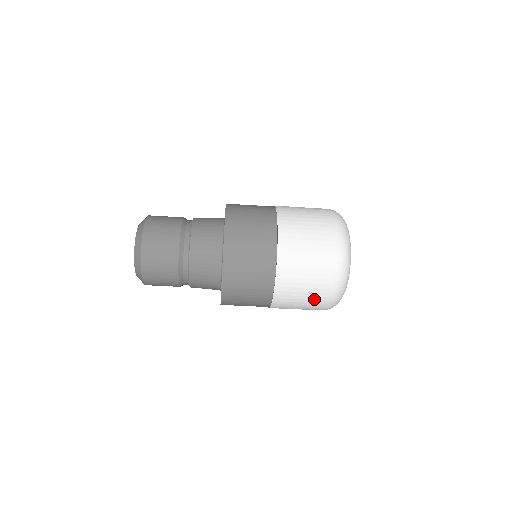
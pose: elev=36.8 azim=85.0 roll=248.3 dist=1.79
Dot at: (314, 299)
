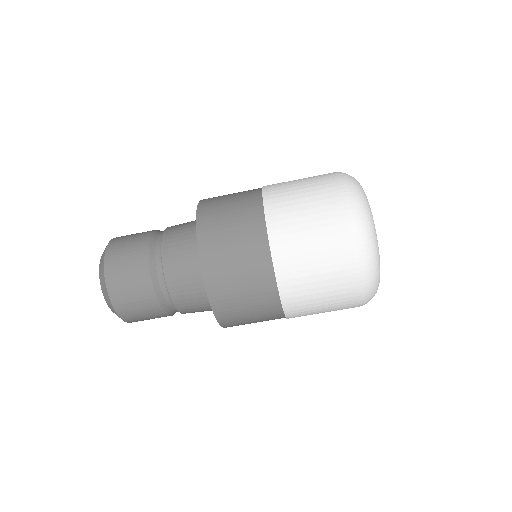
Dot at: (331, 248)
